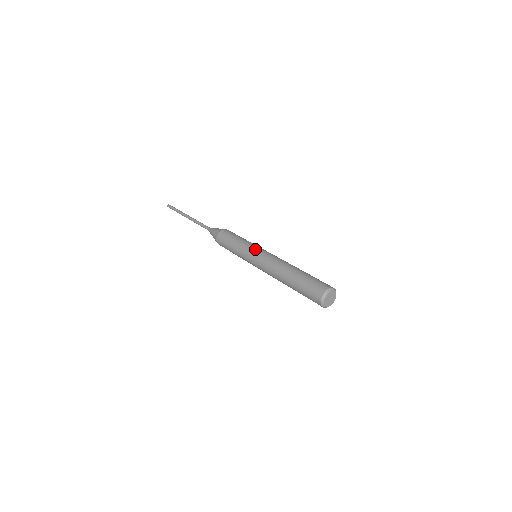
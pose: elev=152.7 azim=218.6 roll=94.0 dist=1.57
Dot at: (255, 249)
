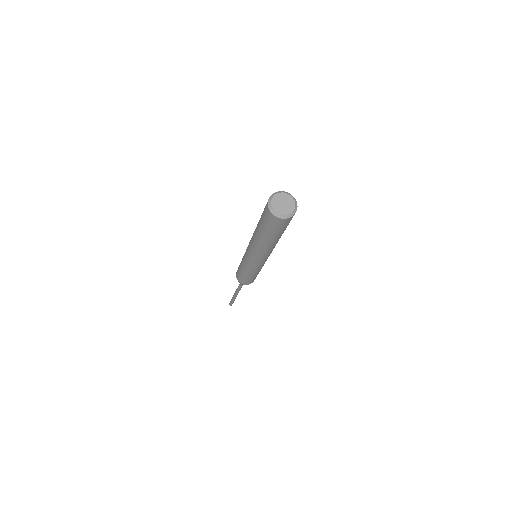
Dot at: occluded
